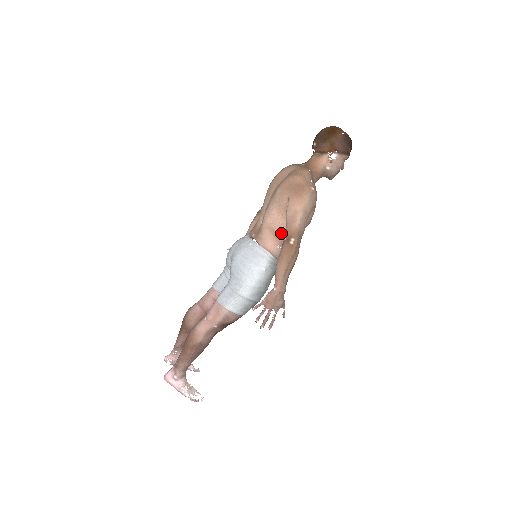
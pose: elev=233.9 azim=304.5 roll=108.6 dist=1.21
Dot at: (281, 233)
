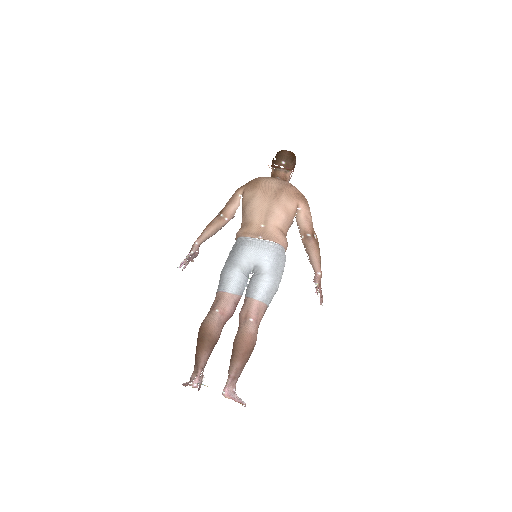
Dot at: (286, 233)
